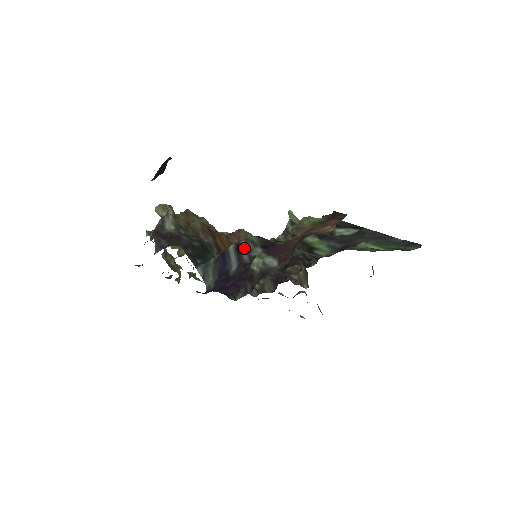
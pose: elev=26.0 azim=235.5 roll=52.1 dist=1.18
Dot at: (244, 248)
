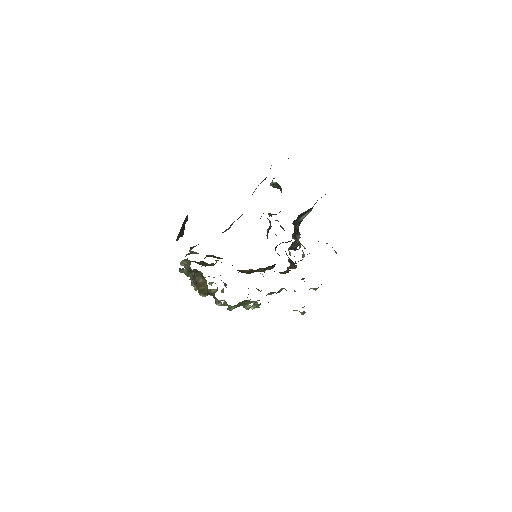
Dot at: occluded
